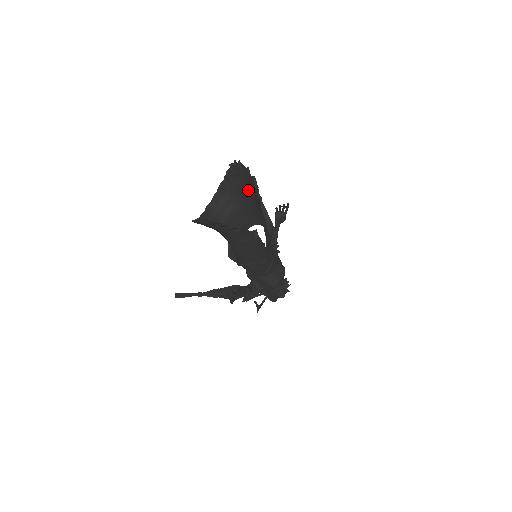
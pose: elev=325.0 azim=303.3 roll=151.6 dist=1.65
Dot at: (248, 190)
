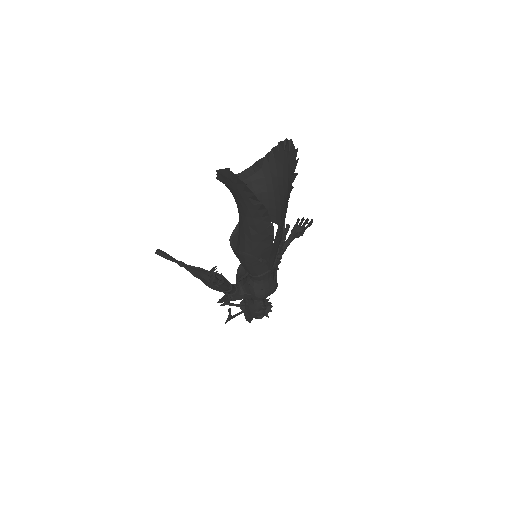
Dot at: (285, 175)
